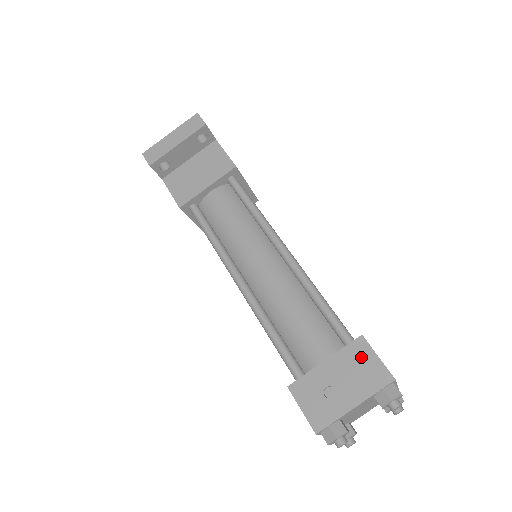
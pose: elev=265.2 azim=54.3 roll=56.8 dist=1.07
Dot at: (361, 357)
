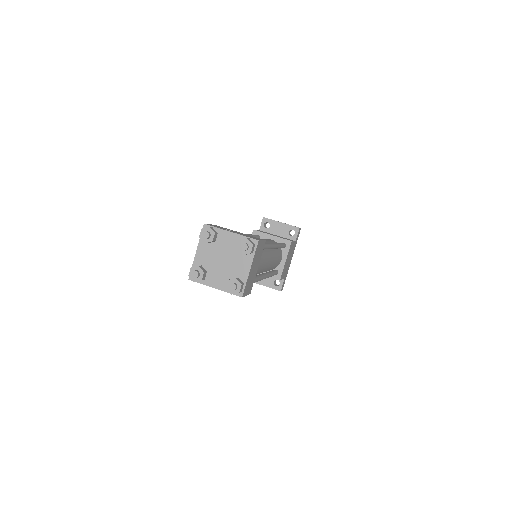
Dot at: (256, 238)
